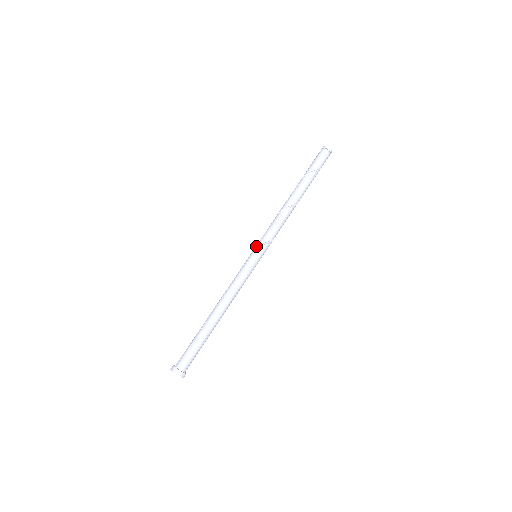
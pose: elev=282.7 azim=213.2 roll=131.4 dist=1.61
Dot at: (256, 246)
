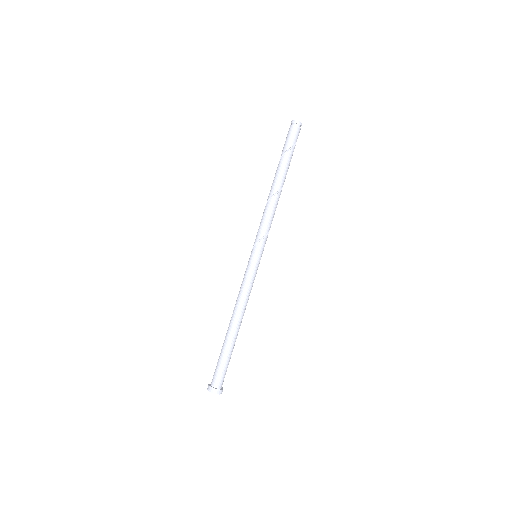
Dot at: occluded
